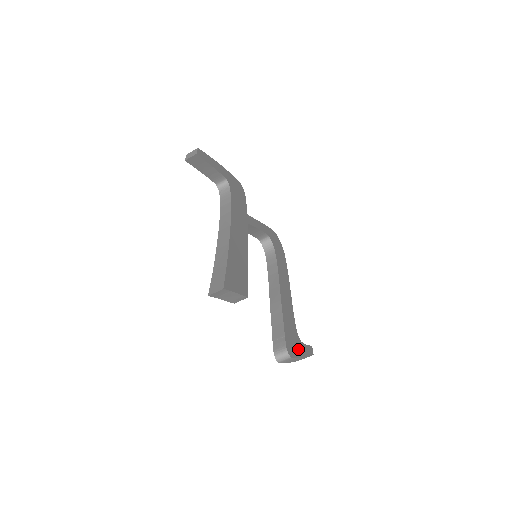
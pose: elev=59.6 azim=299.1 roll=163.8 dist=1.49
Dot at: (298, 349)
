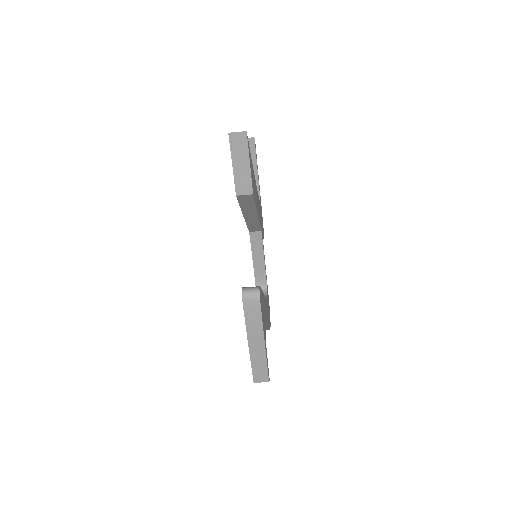
Dot at: occluded
